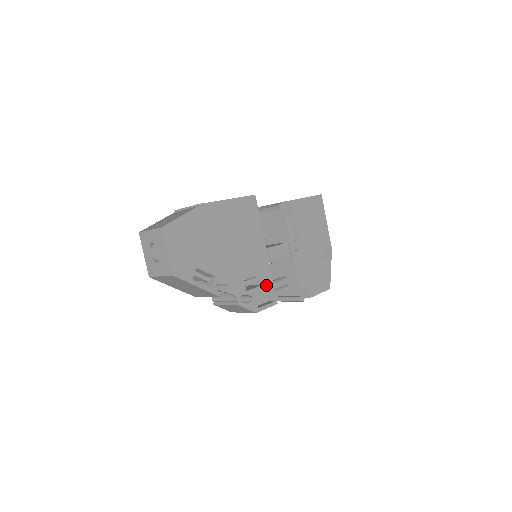
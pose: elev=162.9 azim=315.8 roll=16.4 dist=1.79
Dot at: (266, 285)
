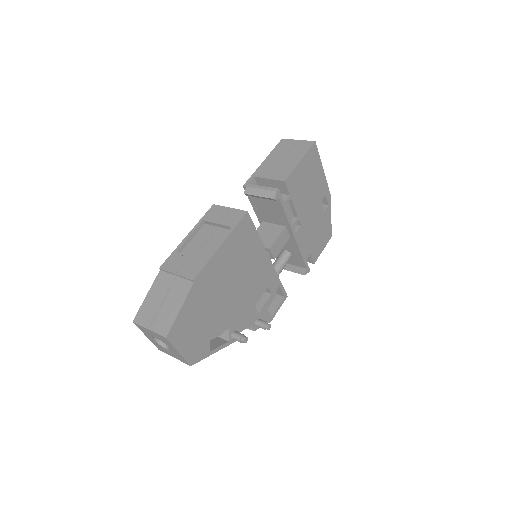
Dot at: (275, 290)
